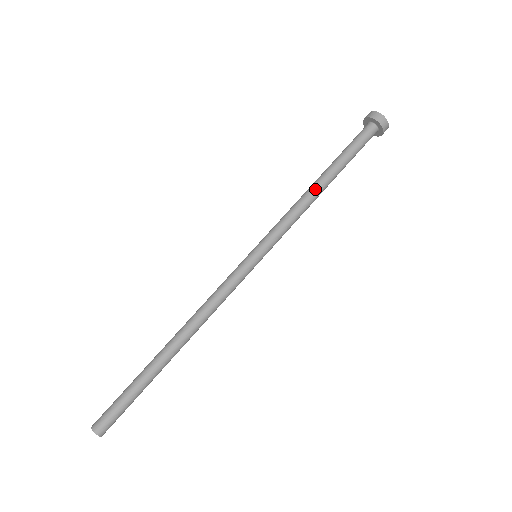
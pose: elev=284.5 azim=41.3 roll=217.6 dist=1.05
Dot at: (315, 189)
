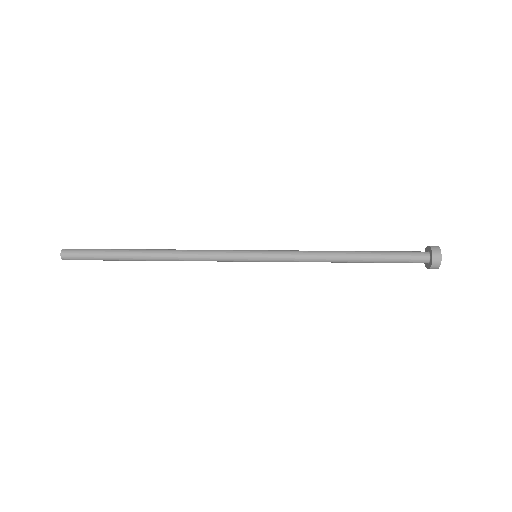
Dot at: (338, 251)
